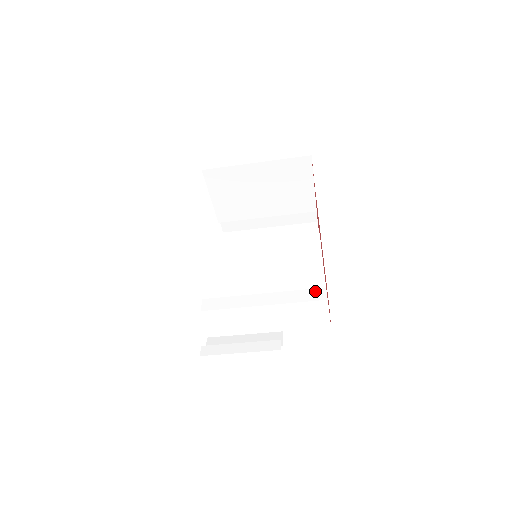
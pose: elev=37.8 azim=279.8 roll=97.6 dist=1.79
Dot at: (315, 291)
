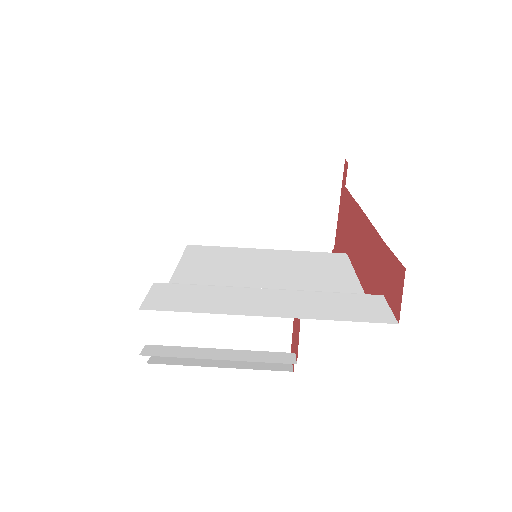
Dot at: occluded
